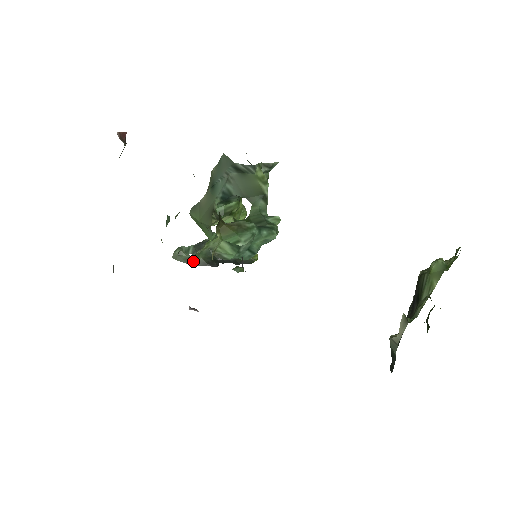
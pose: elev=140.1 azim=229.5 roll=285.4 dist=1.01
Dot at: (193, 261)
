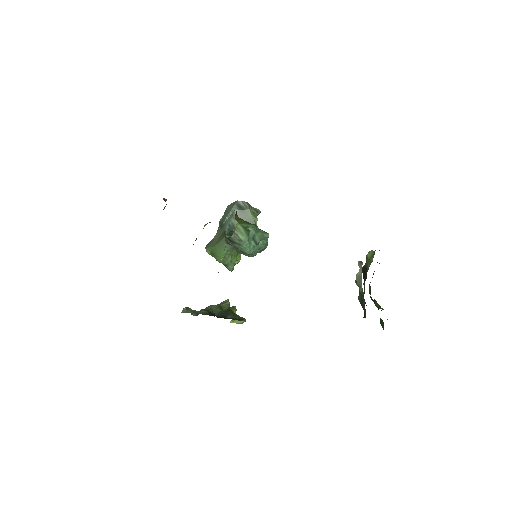
Dot at: (199, 312)
